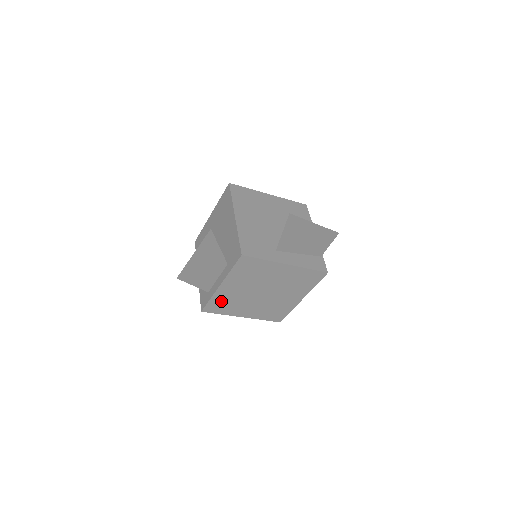
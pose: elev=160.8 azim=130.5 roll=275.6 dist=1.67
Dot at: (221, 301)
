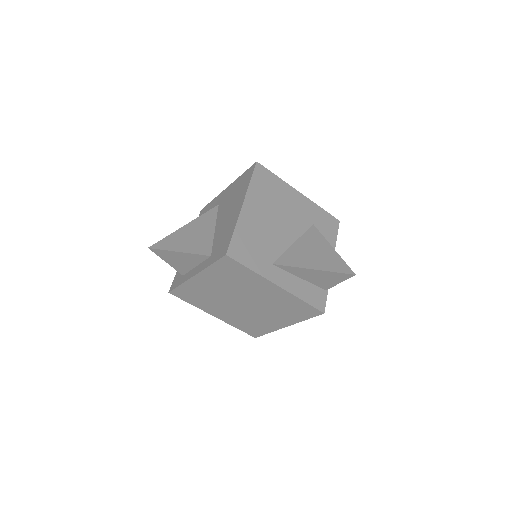
Dot at: (193, 291)
